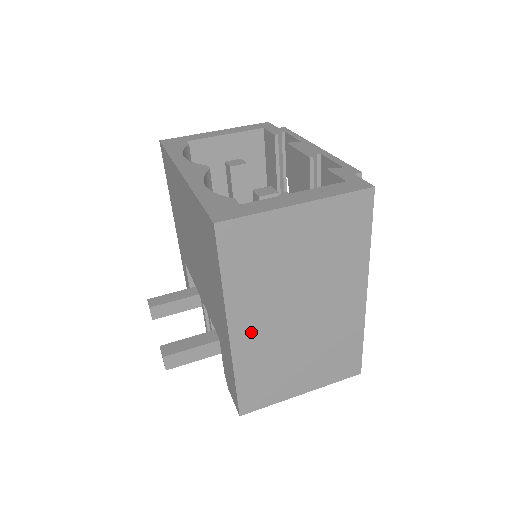
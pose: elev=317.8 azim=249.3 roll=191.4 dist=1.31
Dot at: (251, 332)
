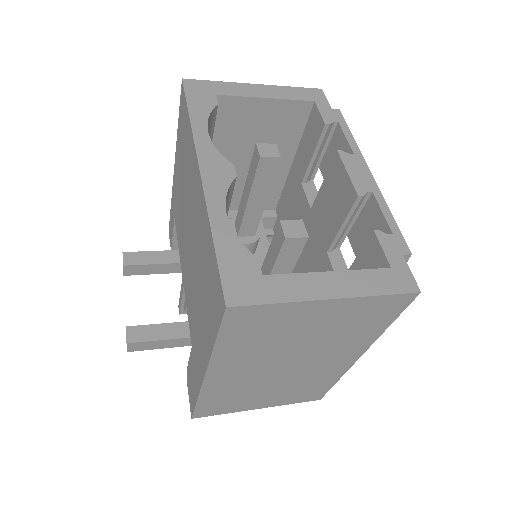
Dot at: (229, 376)
